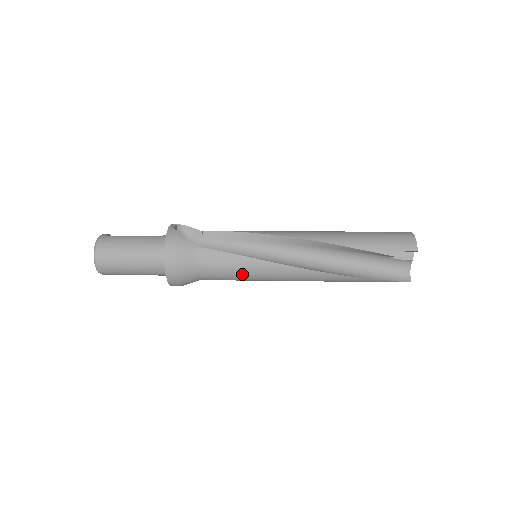
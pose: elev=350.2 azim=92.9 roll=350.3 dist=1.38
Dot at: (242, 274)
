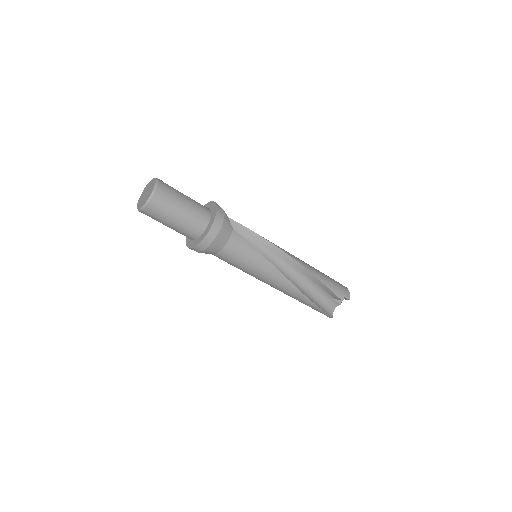
Dot at: (250, 265)
